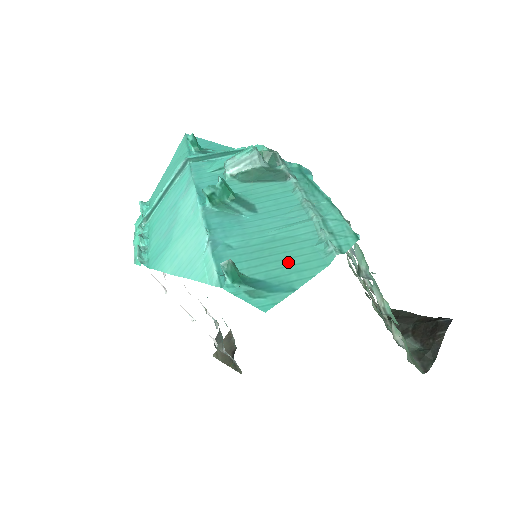
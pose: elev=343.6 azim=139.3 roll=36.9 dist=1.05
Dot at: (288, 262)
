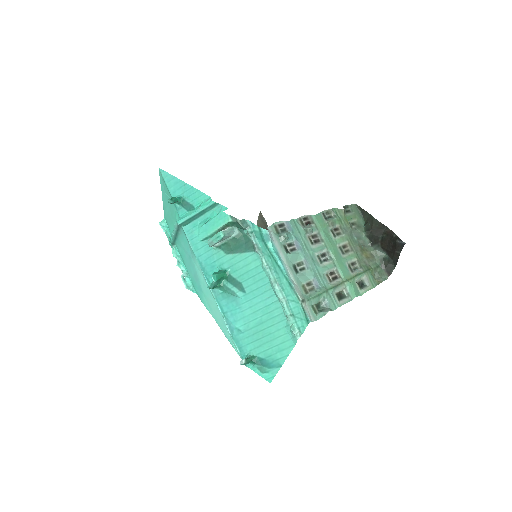
Dot at: (273, 343)
